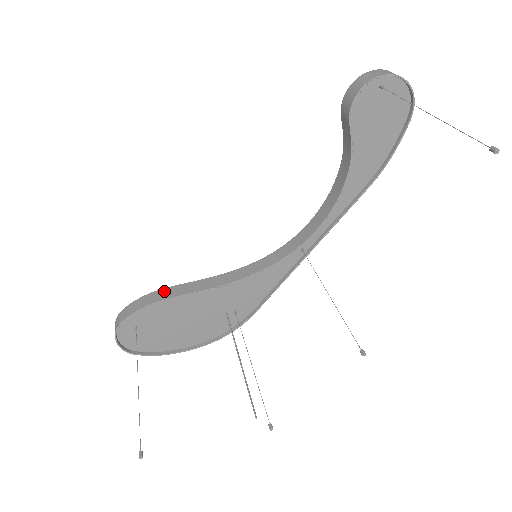
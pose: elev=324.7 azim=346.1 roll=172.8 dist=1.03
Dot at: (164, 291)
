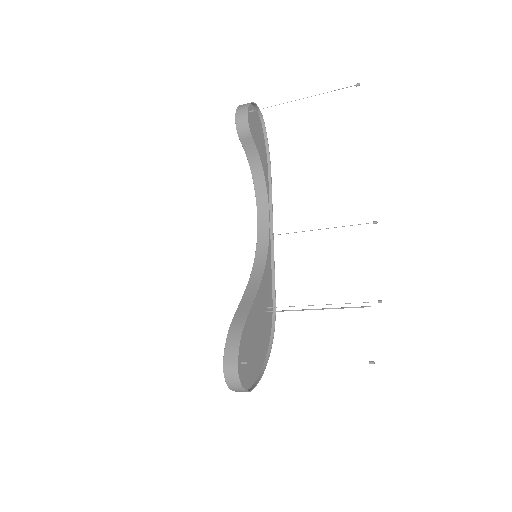
Dot at: (235, 321)
